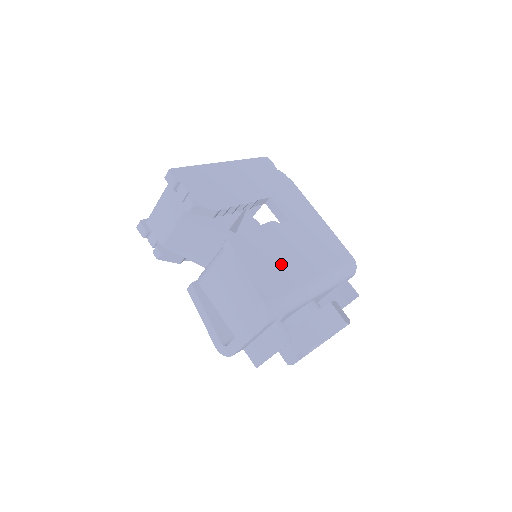
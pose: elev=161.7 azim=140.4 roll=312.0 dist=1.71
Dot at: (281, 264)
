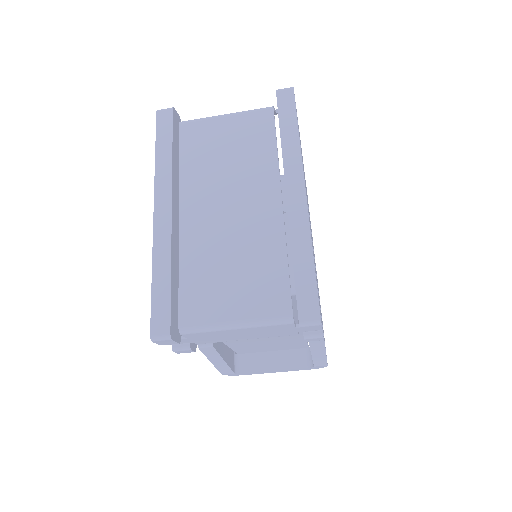
Dot at: occluded
